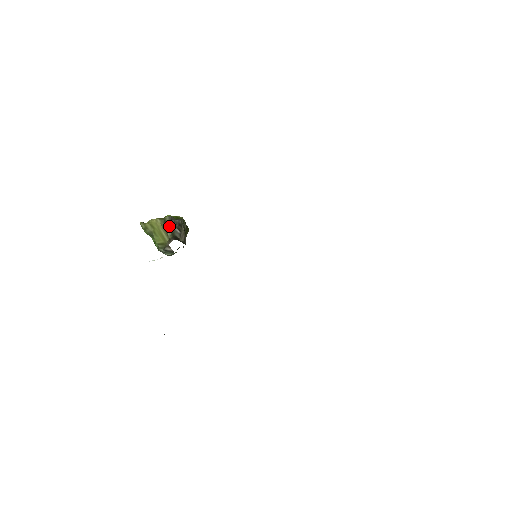
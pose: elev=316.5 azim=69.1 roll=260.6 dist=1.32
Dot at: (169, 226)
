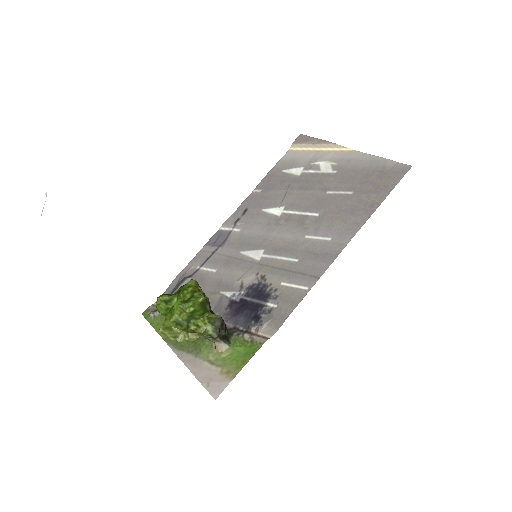
Dot at: (216, 336)
